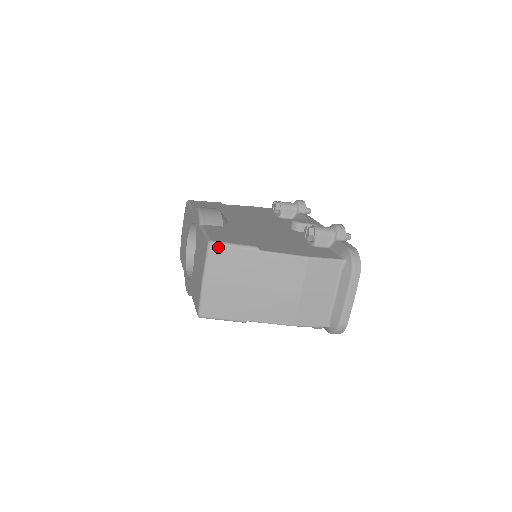
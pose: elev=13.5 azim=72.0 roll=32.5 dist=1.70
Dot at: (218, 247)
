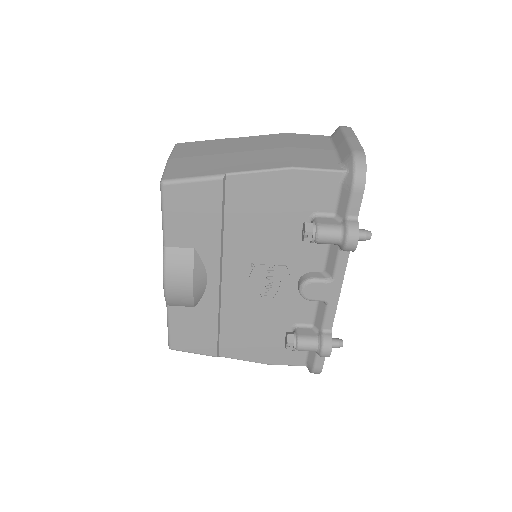
Dot at: (185, 143)
